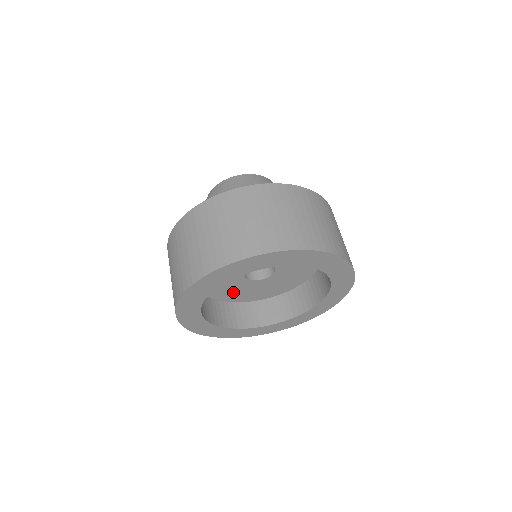
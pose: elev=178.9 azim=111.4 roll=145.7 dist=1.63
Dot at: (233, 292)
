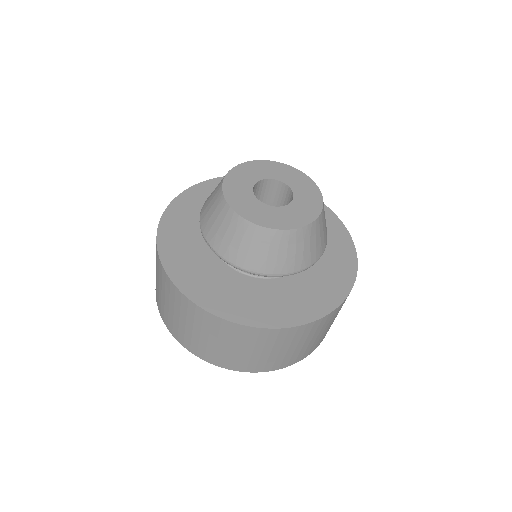
Dot at: occluded
